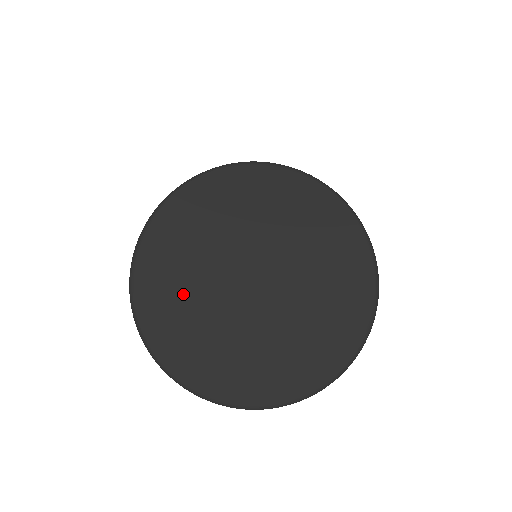
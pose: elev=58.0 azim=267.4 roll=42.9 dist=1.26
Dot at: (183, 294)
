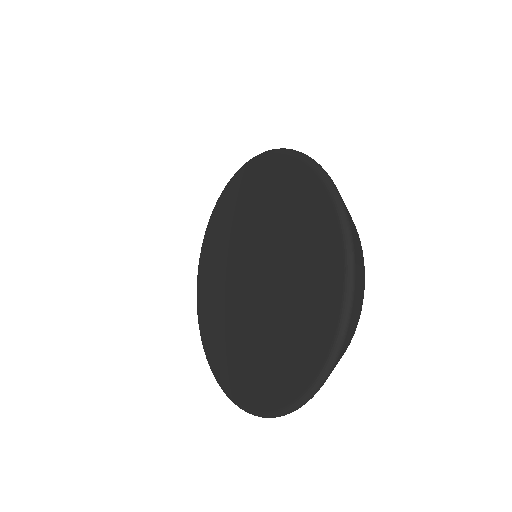
Dot at: (219, 313)
